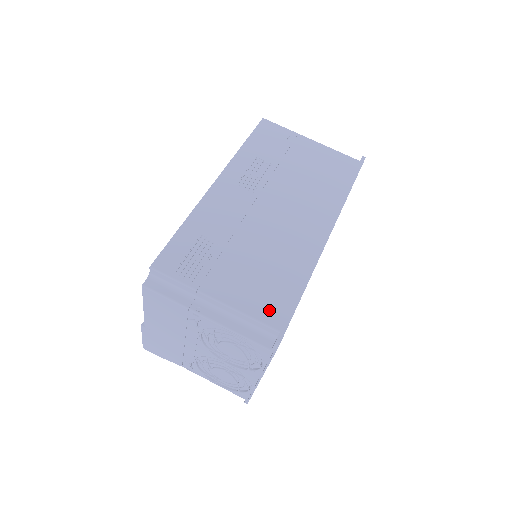
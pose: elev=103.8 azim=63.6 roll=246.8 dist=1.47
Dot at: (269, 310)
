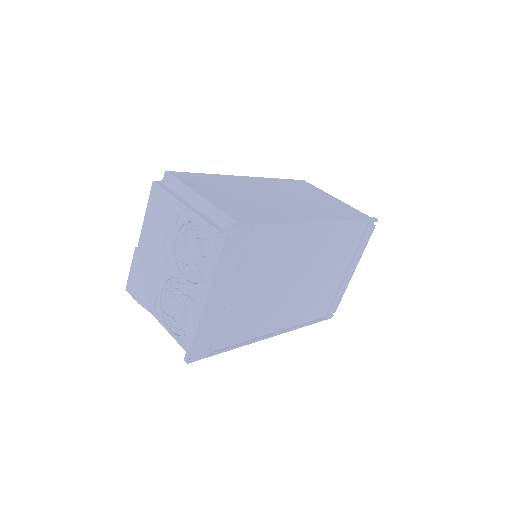
Dot at: (237, 214)
